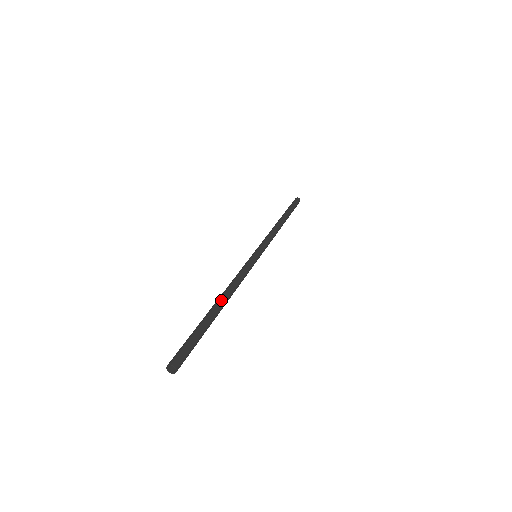
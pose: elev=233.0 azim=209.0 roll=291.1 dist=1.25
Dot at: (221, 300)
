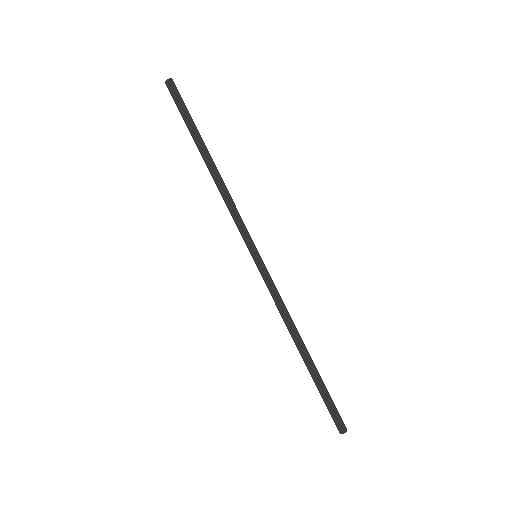
Dot at: (303, 349)
